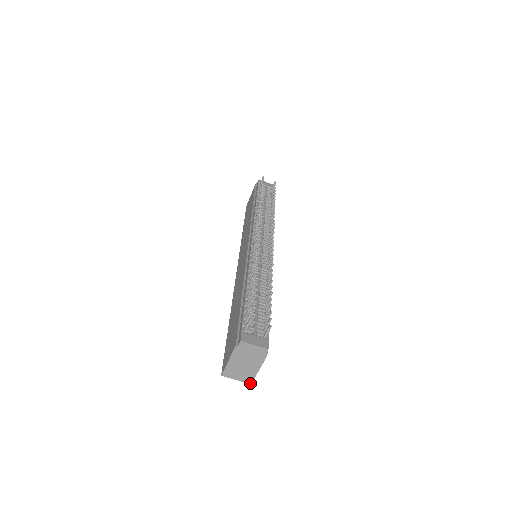
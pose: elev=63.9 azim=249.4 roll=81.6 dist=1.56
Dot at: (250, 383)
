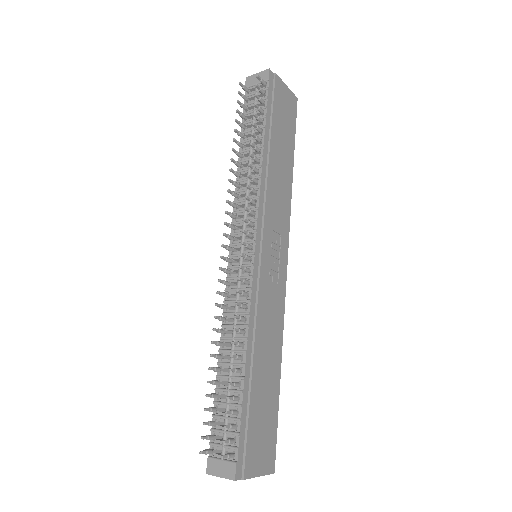
Dot at: (272, 473)
